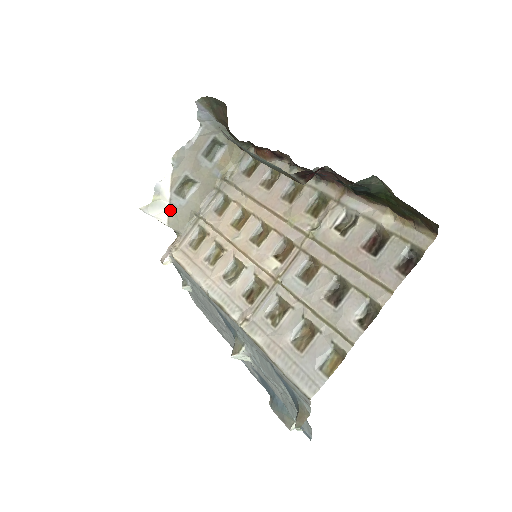
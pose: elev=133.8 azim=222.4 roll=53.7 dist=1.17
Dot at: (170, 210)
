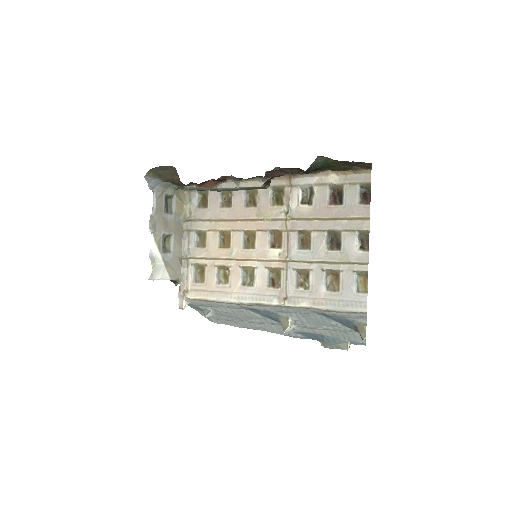
Dot at: (167, 267)
